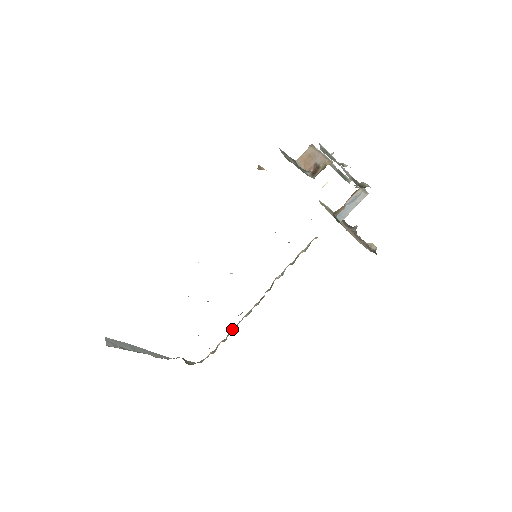
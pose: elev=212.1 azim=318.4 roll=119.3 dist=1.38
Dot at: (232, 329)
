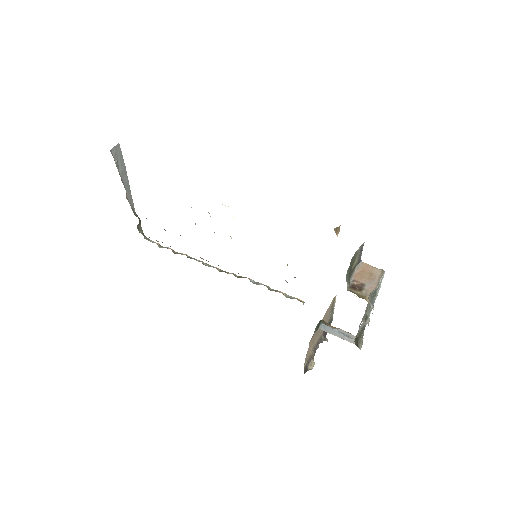
Dot at: (187, 255)
